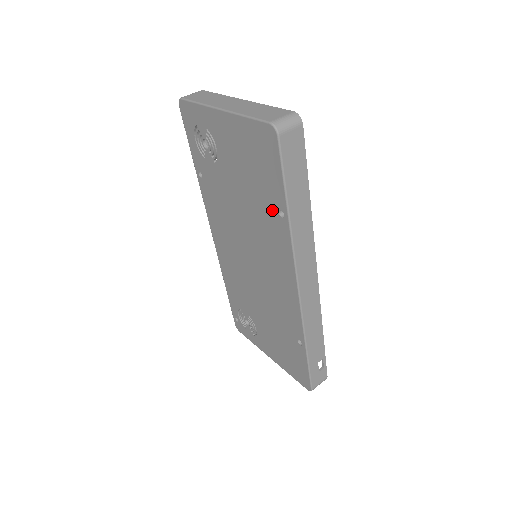
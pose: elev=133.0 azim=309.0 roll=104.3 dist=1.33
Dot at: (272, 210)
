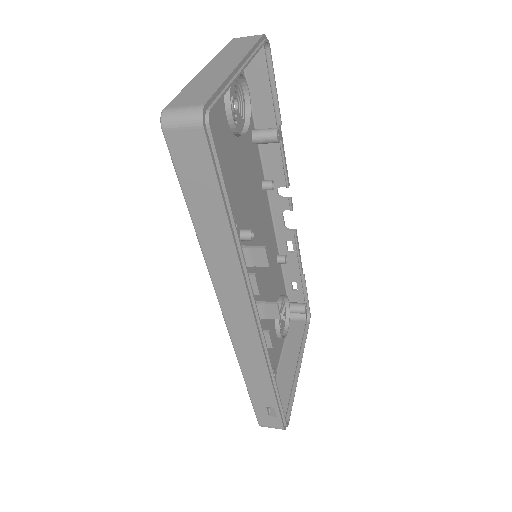
Dot at: occluded
